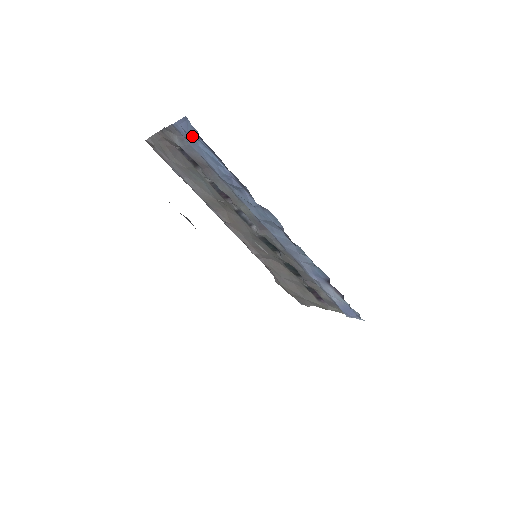
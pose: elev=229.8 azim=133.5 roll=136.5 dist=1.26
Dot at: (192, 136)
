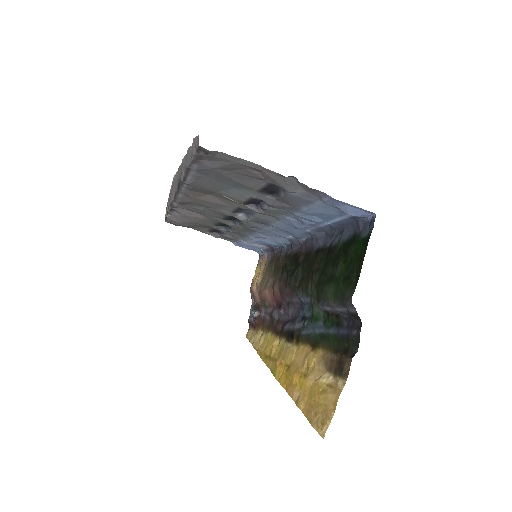
Dot at: (339, 209)
